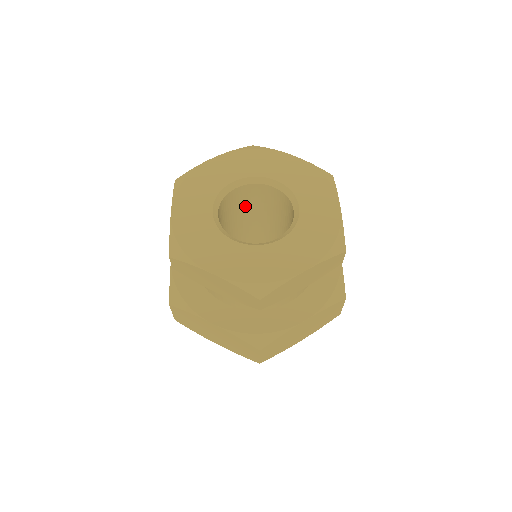
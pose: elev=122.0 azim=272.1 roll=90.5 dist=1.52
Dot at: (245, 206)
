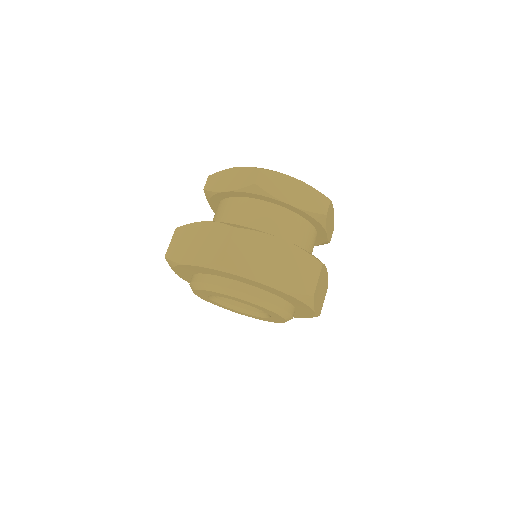
Dot at: occluded
